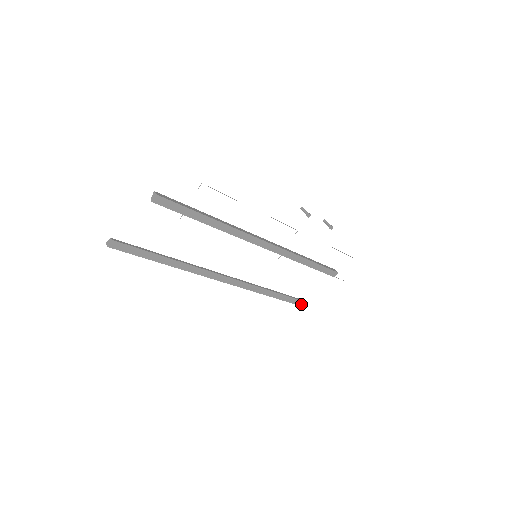
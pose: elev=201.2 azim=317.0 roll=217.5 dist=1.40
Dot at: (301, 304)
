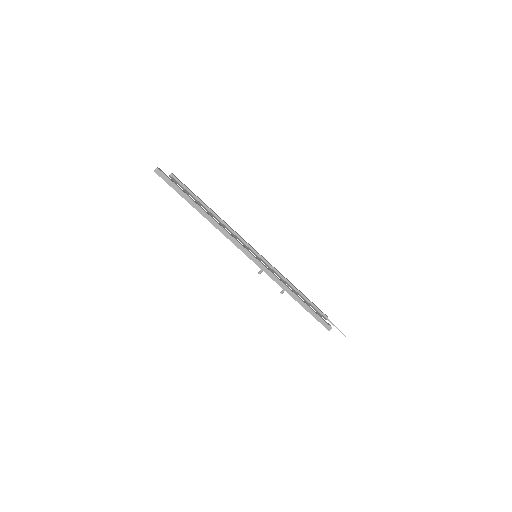
Dot at: (328, 325)
